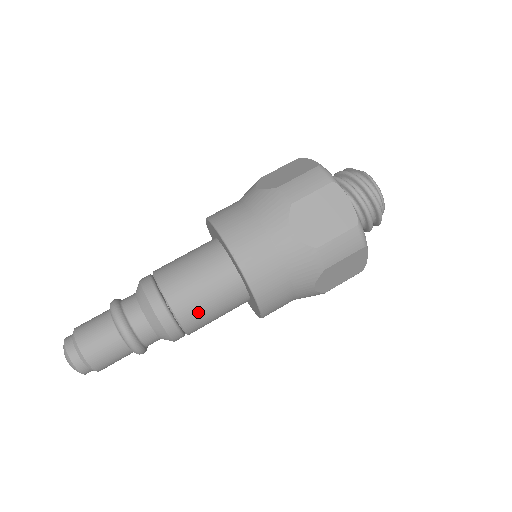
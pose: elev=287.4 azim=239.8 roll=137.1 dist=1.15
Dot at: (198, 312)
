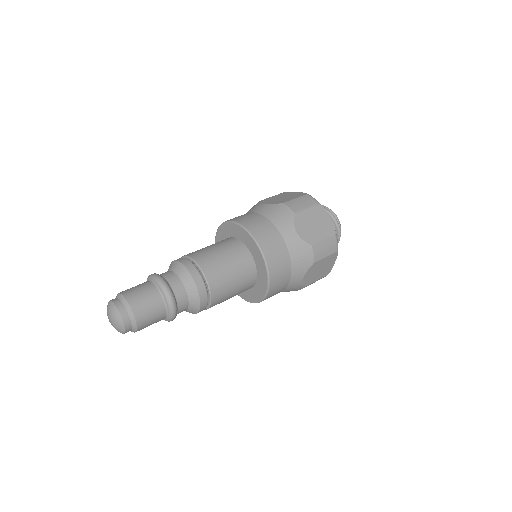
Dot at: (224, 286)
